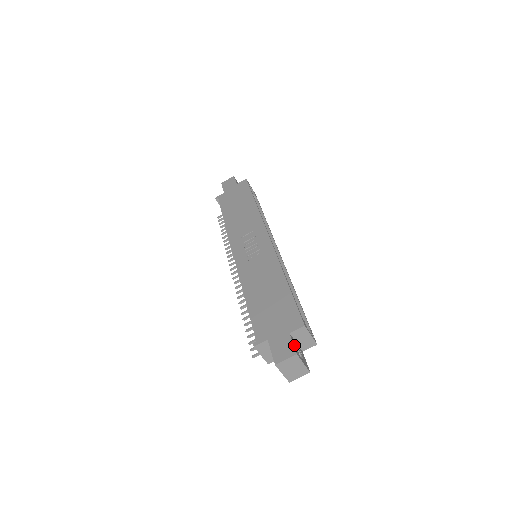
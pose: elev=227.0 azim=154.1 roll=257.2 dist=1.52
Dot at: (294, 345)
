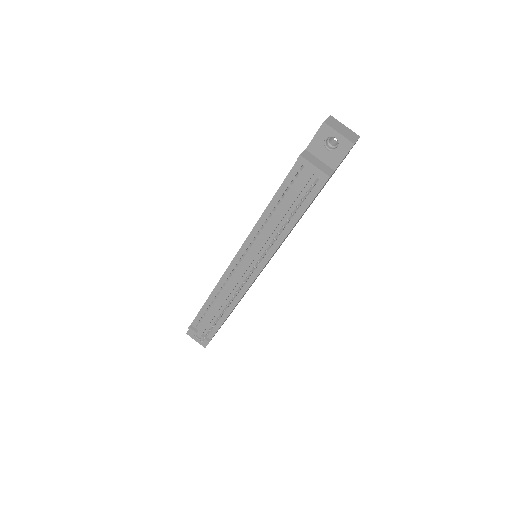
Dot at: occluded
